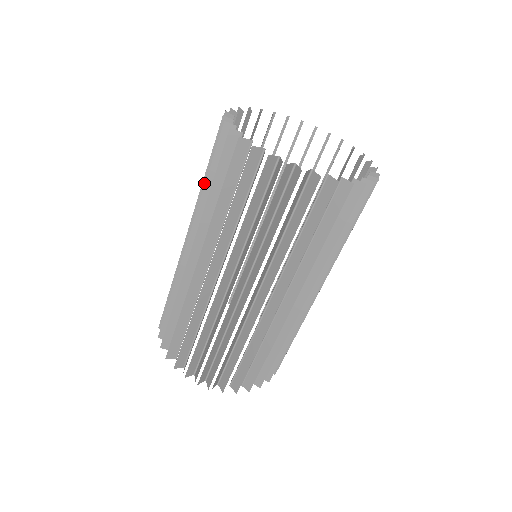
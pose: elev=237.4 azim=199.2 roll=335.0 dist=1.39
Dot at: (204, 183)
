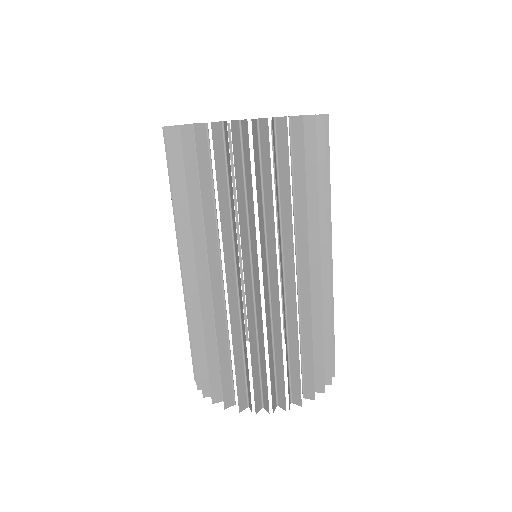
Dot at: occluded
